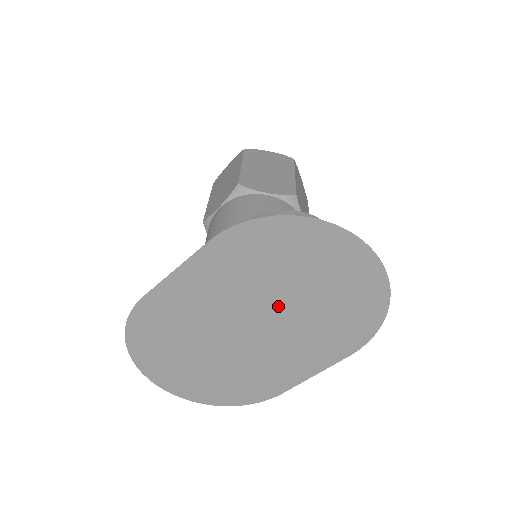
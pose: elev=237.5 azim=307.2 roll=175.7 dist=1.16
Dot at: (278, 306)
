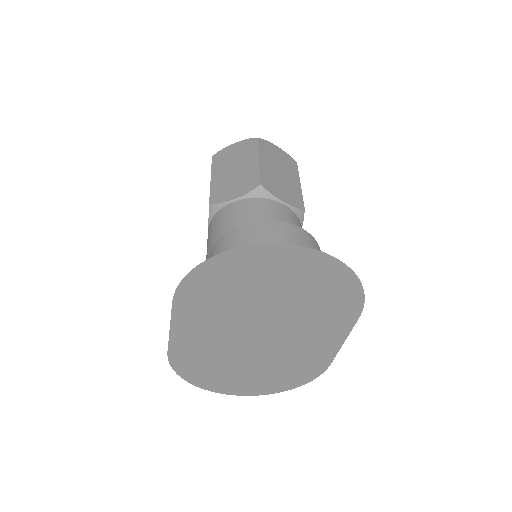
Dot at: (265, 314)
